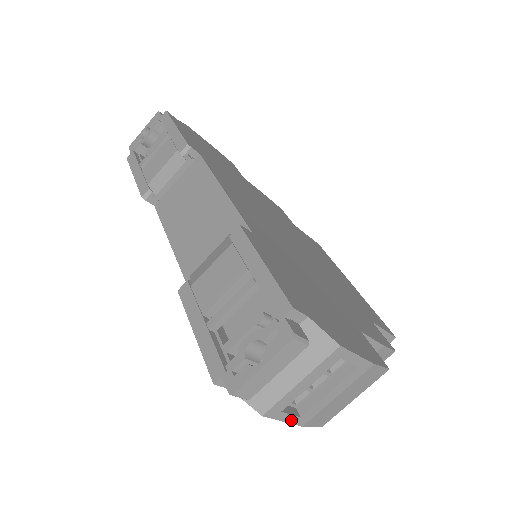
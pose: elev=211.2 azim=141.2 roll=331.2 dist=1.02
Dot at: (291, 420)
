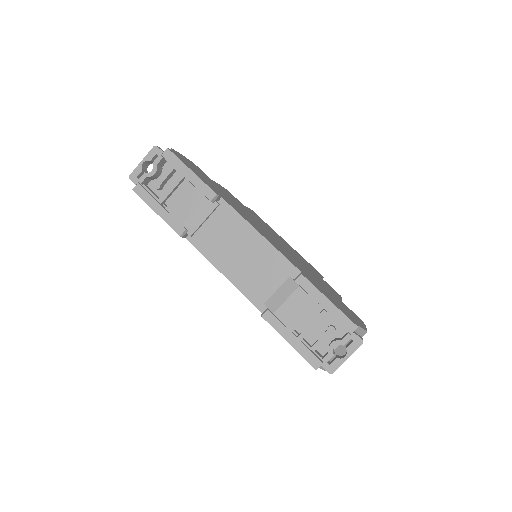
Dot at: occluded
